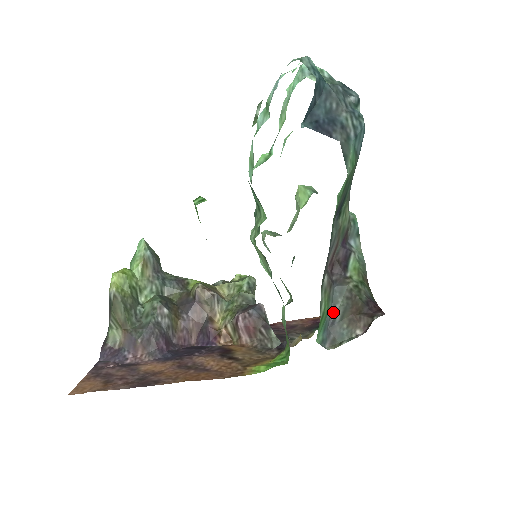
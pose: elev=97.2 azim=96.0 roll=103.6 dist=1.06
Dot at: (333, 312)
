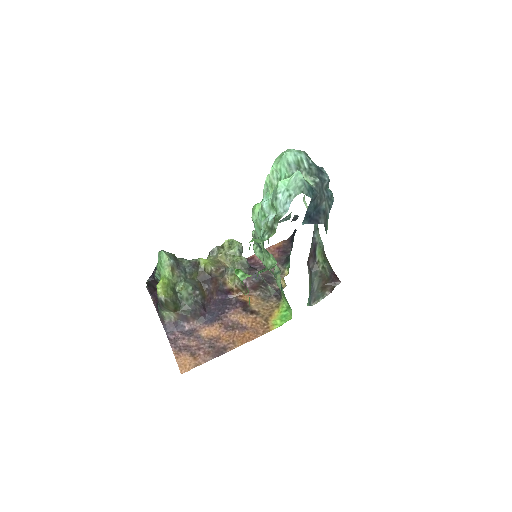
Dot at: (313, 286)
